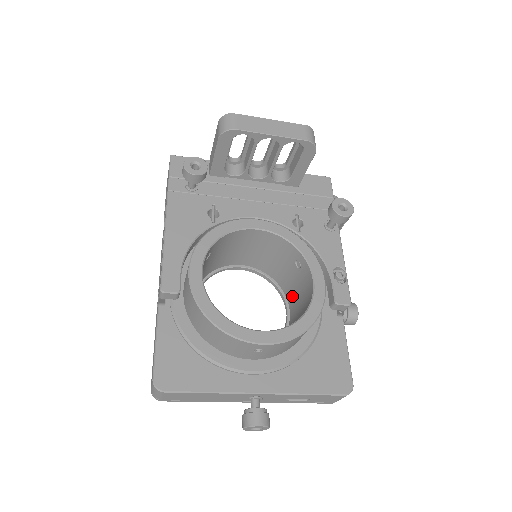
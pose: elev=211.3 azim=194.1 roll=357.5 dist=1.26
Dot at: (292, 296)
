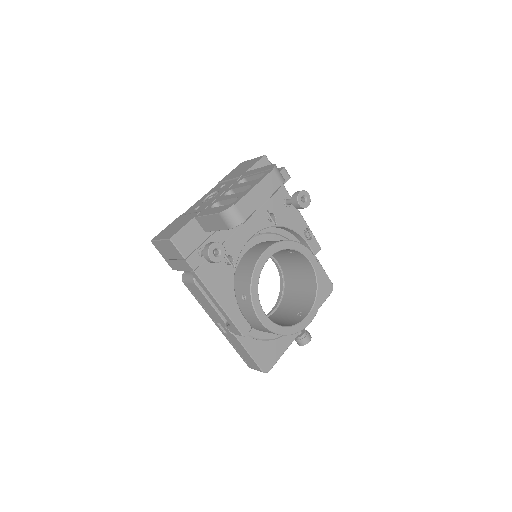
Dot at: (281, 258)
